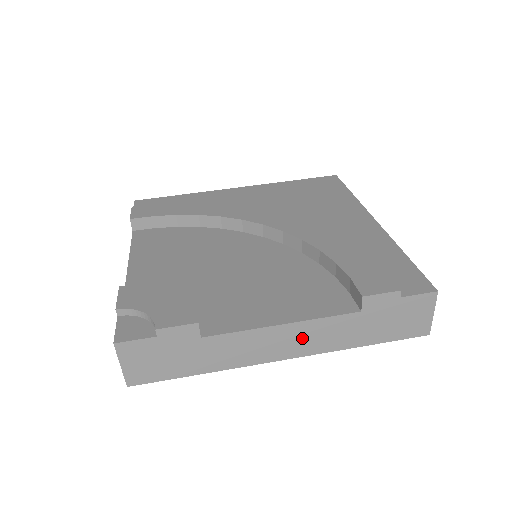
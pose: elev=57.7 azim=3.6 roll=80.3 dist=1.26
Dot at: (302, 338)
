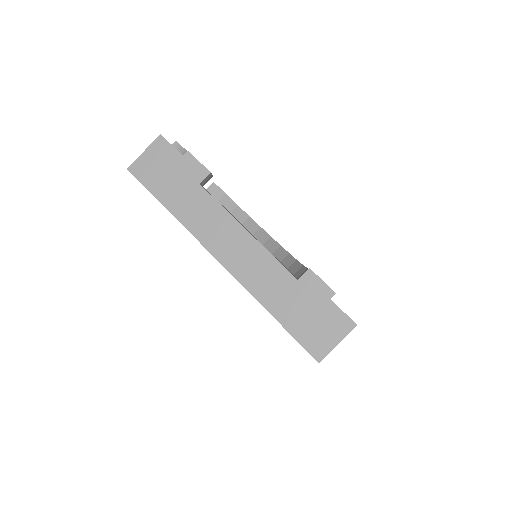
Dot at: (245, 256)
